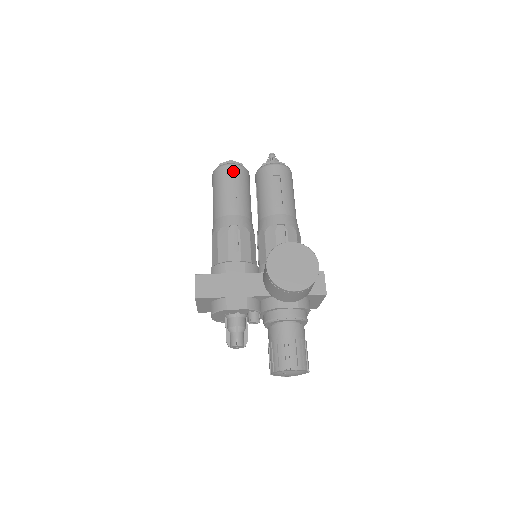
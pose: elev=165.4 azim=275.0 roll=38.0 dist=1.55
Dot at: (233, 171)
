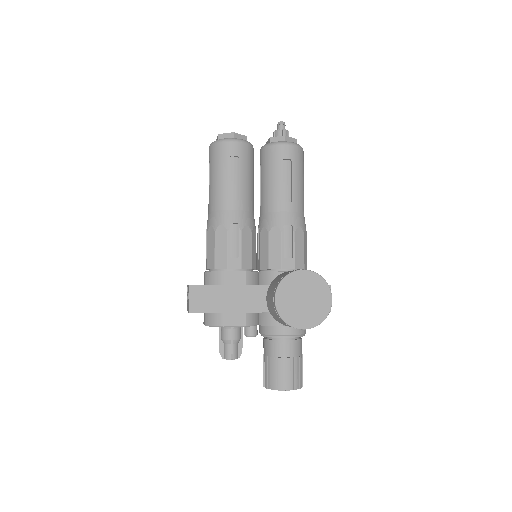
Dot at: (236, 150)
